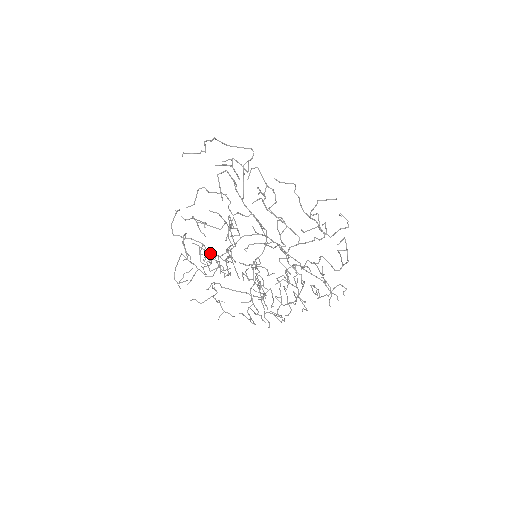
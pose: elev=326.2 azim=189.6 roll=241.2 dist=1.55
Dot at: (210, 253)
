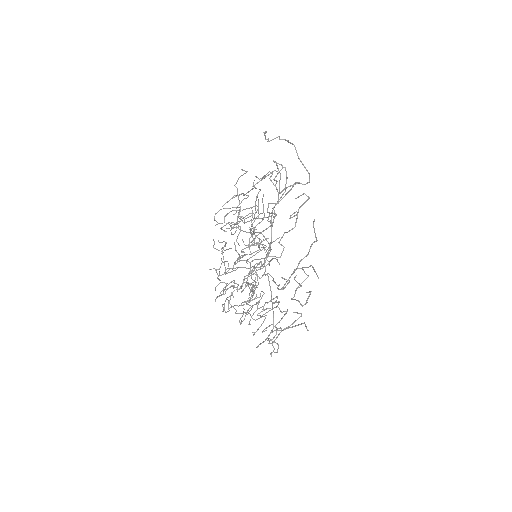
Dot at: occluded
